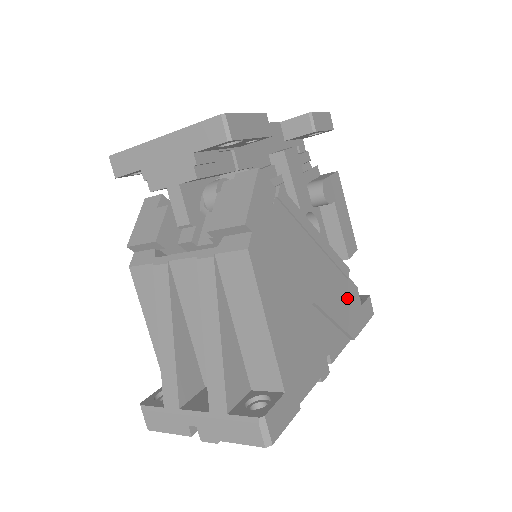
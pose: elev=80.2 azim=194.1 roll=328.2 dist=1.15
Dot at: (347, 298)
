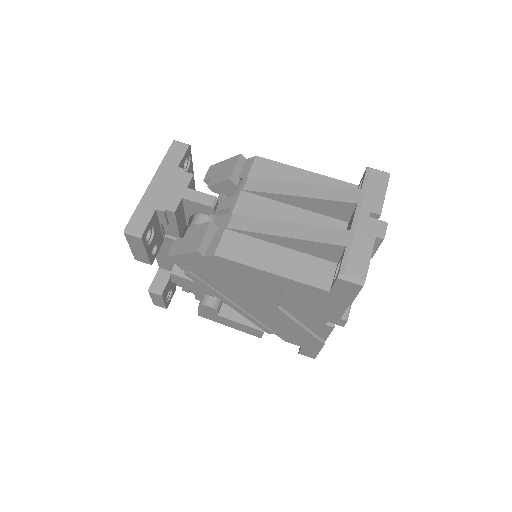
Dot at: occluded
